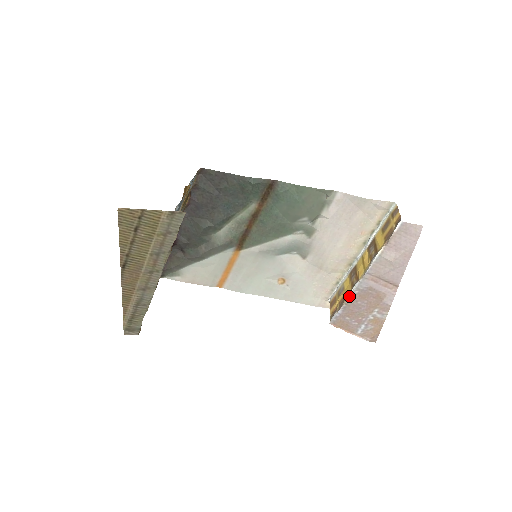
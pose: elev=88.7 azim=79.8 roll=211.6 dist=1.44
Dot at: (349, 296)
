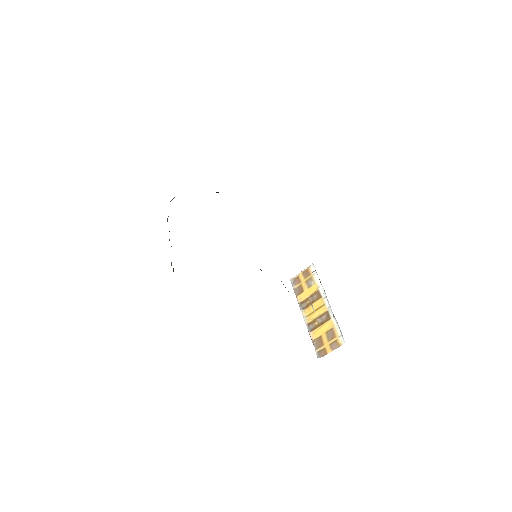
Dot at: occluded
